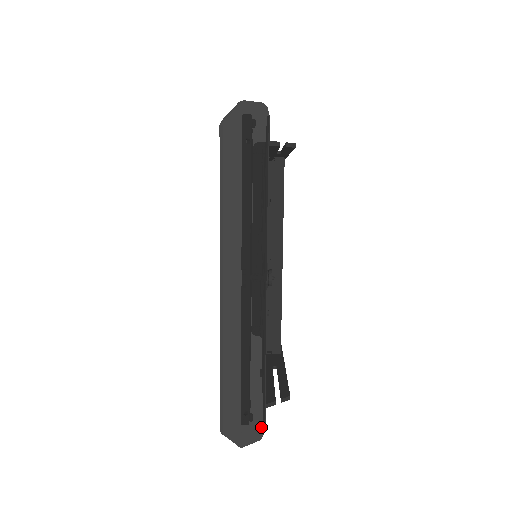
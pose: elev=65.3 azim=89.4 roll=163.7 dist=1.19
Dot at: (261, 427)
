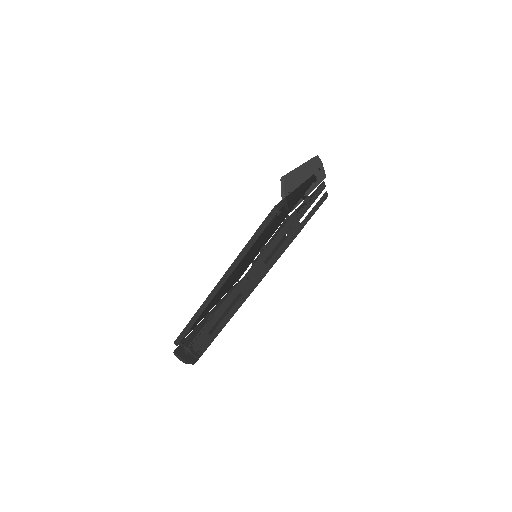
Dot at: (291, 208)
